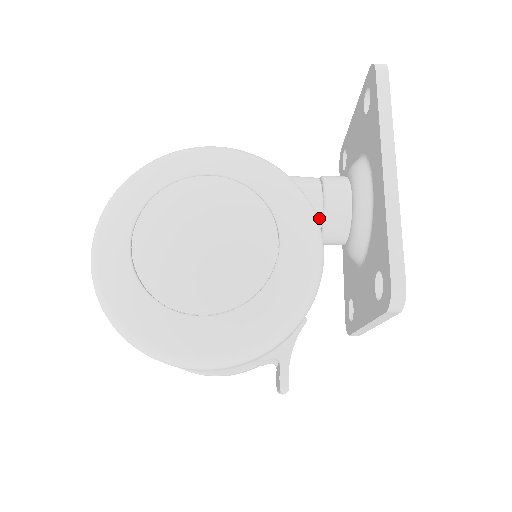
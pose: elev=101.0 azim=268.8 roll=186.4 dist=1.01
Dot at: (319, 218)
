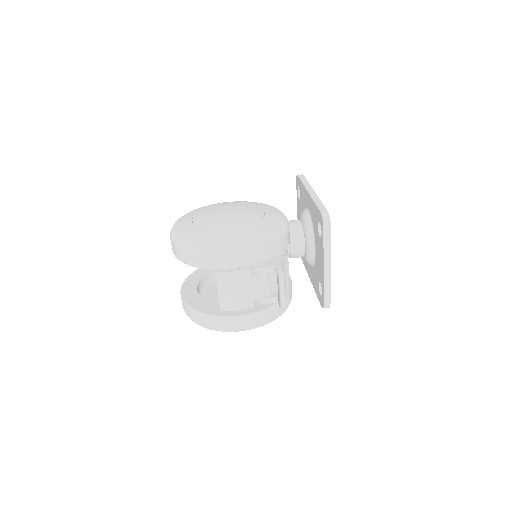
Dot at: occluded
